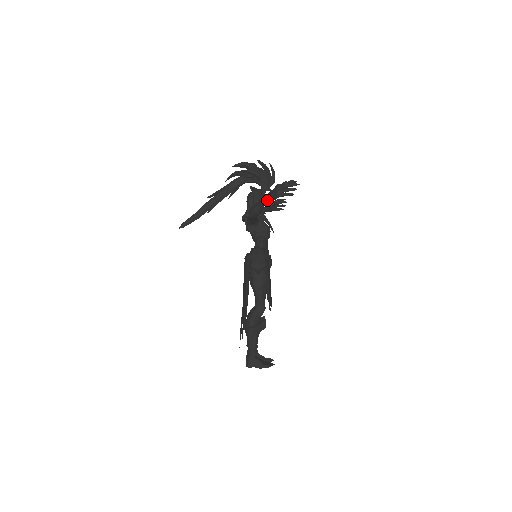
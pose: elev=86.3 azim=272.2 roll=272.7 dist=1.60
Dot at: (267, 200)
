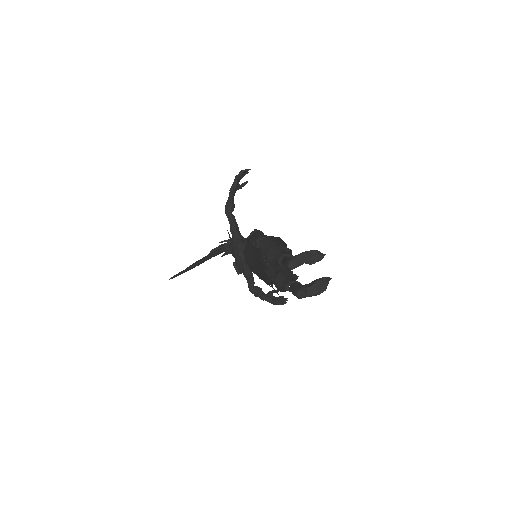
Dot at: (232, 188)
